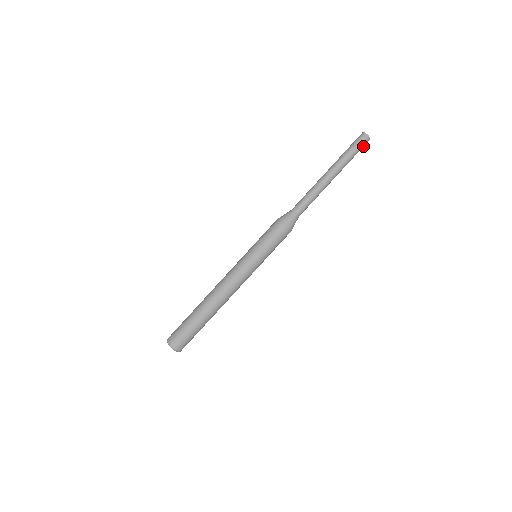
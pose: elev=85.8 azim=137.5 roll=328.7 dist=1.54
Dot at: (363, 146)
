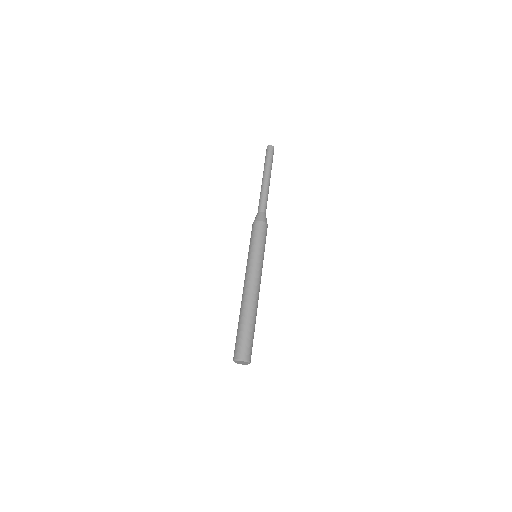
Dot at: (271, 152)
